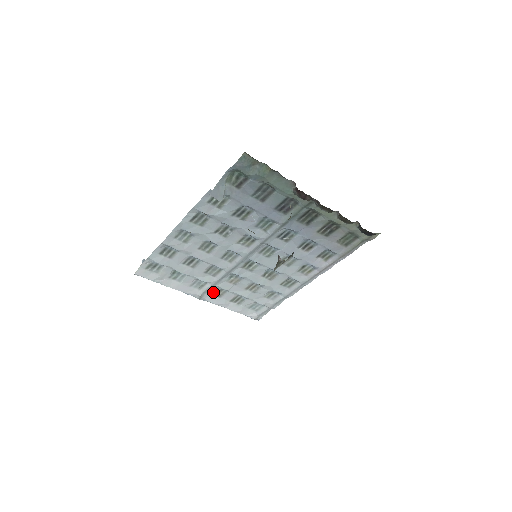
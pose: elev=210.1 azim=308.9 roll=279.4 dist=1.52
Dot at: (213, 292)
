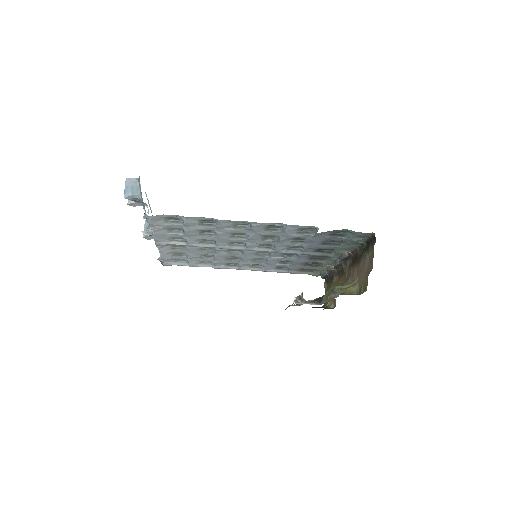
Dot at: (174, 245)
